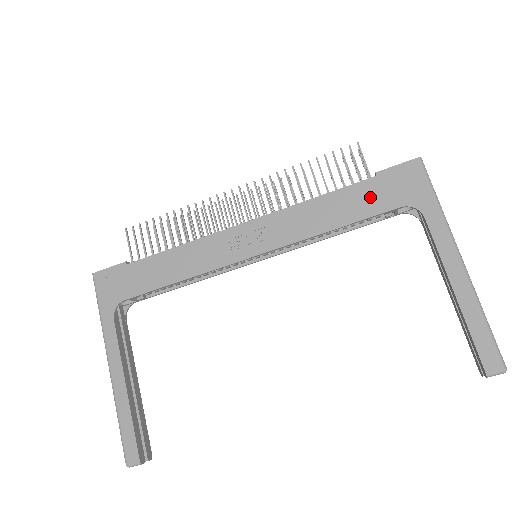
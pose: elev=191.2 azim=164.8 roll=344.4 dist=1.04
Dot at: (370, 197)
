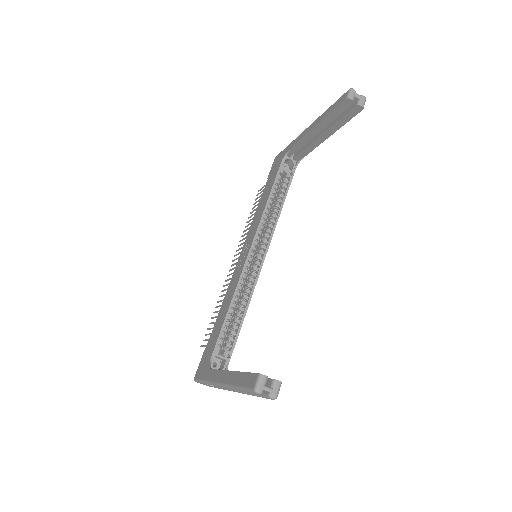
Dot at: (270, 181)
